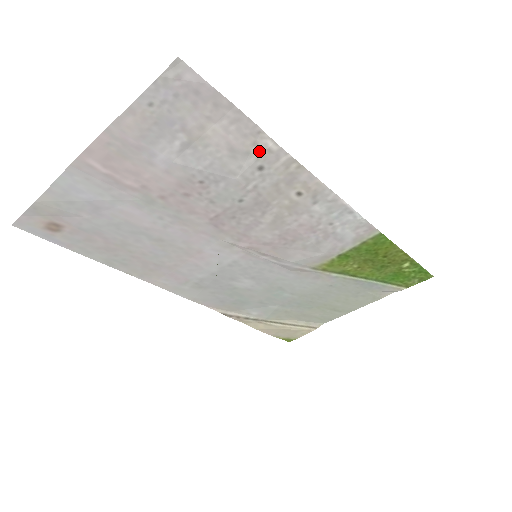
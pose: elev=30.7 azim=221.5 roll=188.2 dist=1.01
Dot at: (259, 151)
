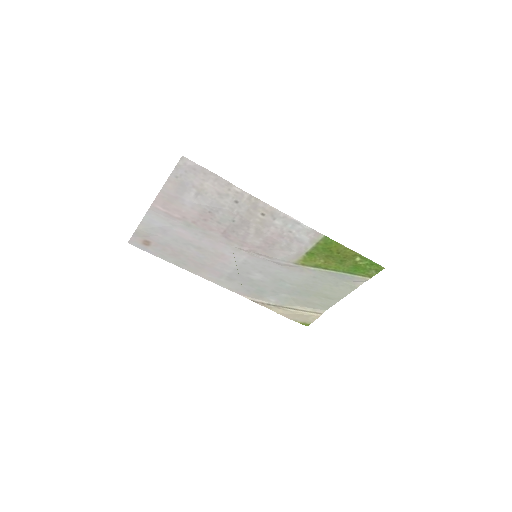
Dot at: (232, 193)
